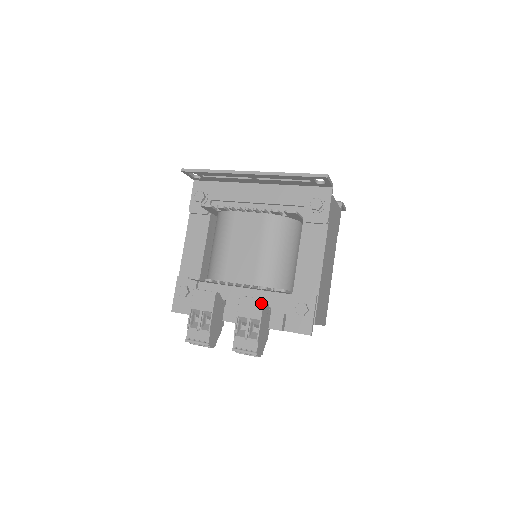
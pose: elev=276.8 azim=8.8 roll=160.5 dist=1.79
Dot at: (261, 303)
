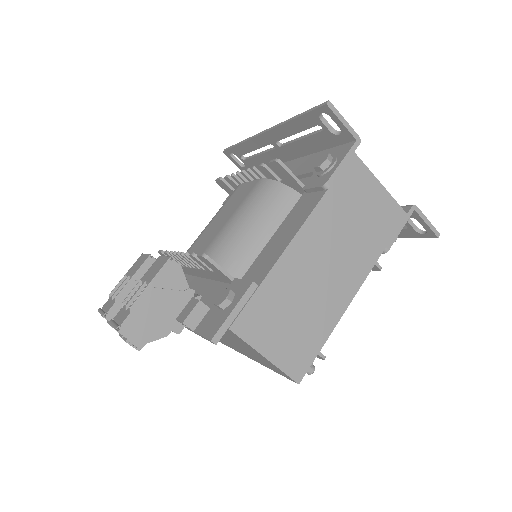
Dot at: (165, 261)
